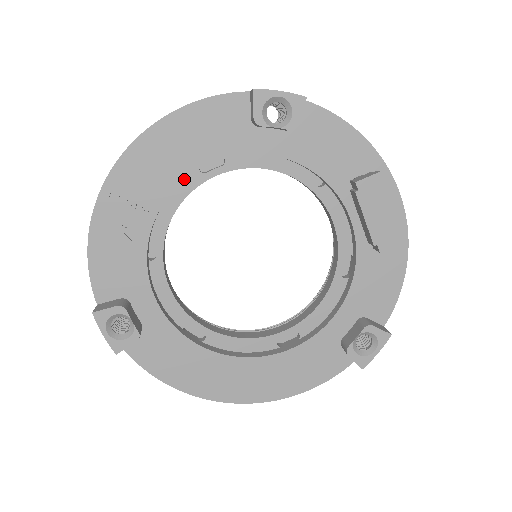
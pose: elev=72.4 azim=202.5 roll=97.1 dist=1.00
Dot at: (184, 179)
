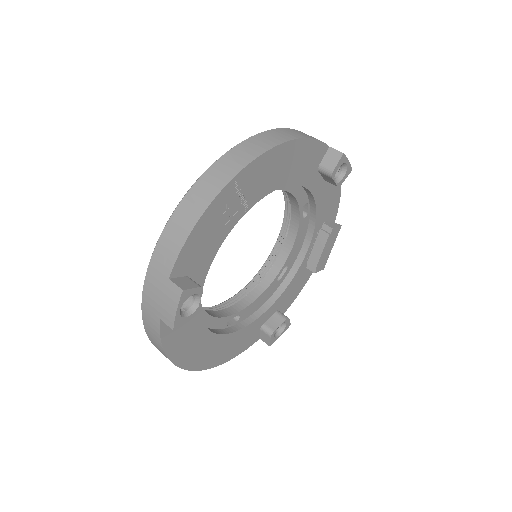
Dot at: occluded
